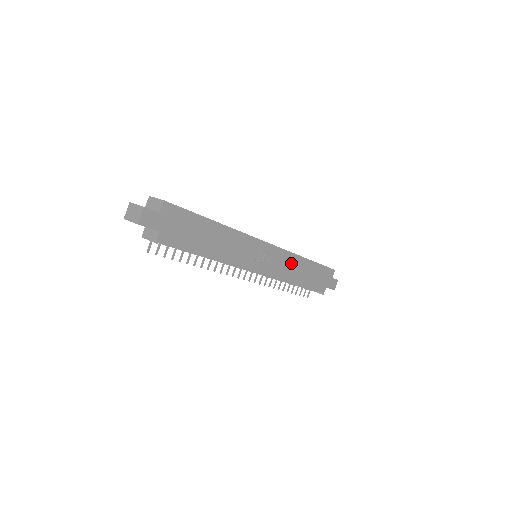
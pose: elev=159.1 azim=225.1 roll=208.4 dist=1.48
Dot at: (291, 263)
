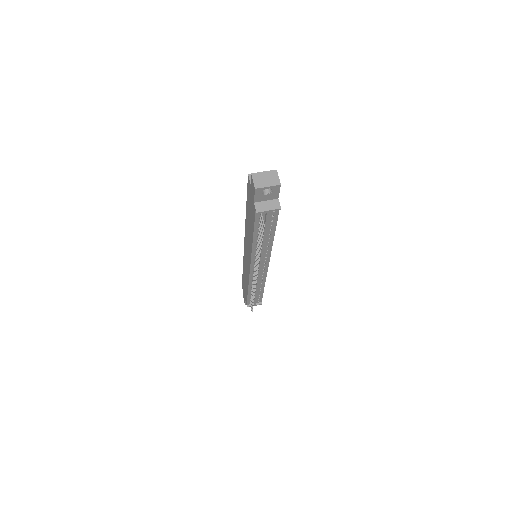
Dot at: occluded
